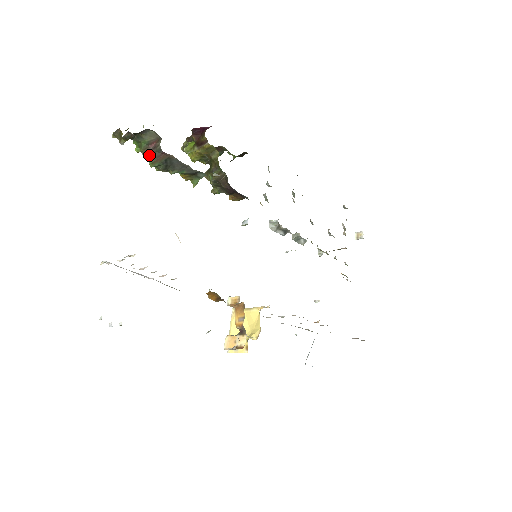
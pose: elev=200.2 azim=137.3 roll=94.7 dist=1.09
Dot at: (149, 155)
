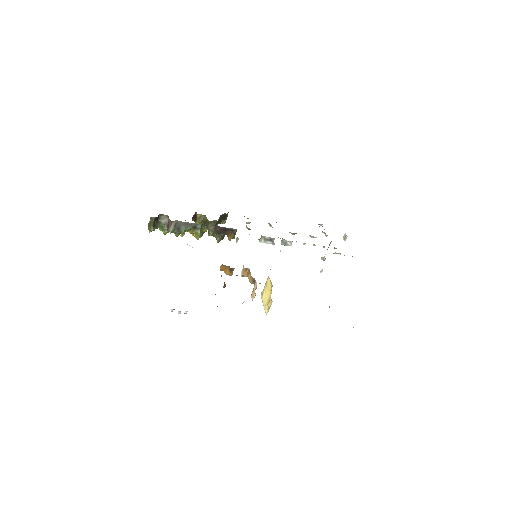
Dot at: (167, 228)
